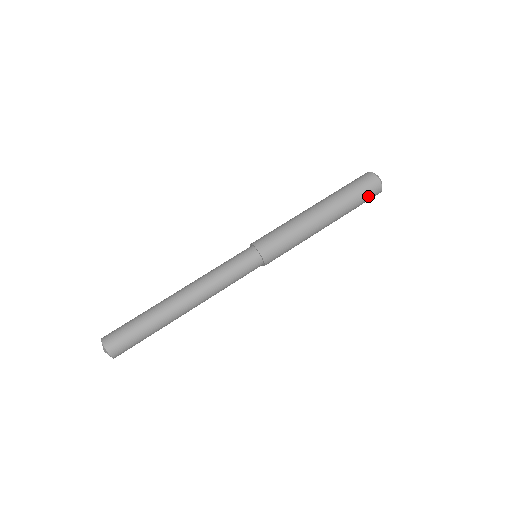
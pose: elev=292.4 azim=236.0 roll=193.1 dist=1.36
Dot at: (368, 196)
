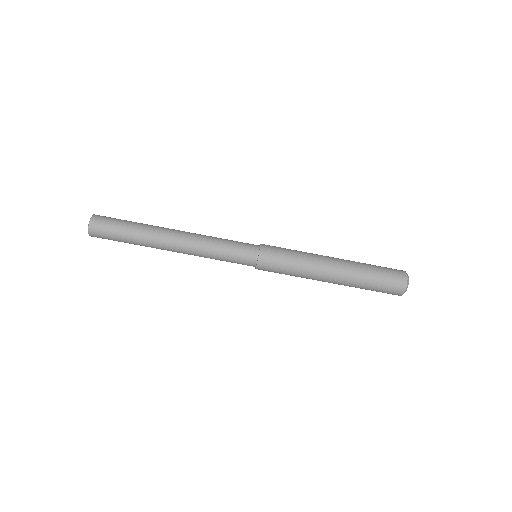
Dot at: (384, 291)
